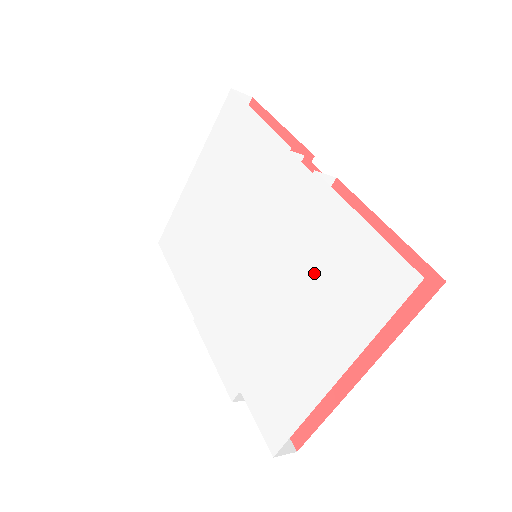
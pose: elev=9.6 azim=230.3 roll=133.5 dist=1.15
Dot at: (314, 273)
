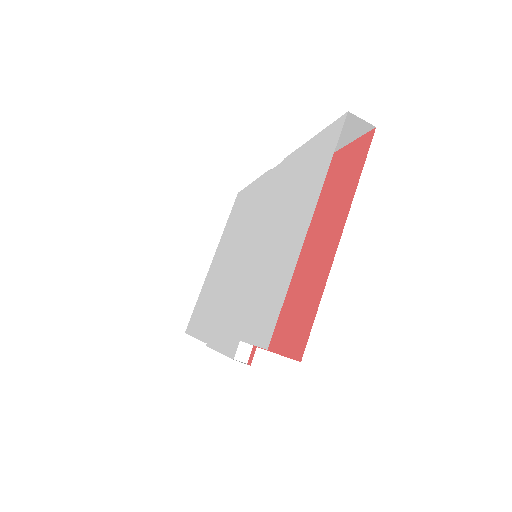
Dot at: (288, 197)
